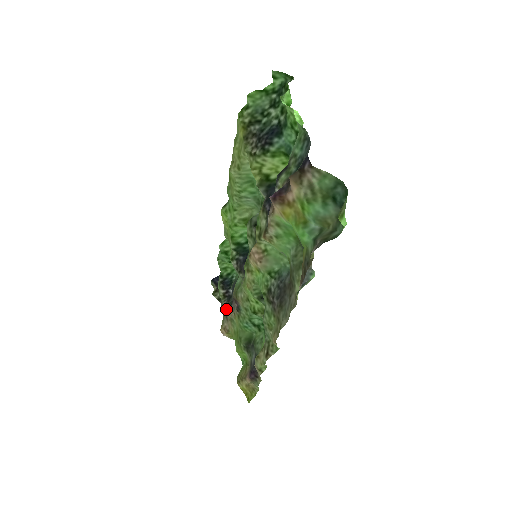
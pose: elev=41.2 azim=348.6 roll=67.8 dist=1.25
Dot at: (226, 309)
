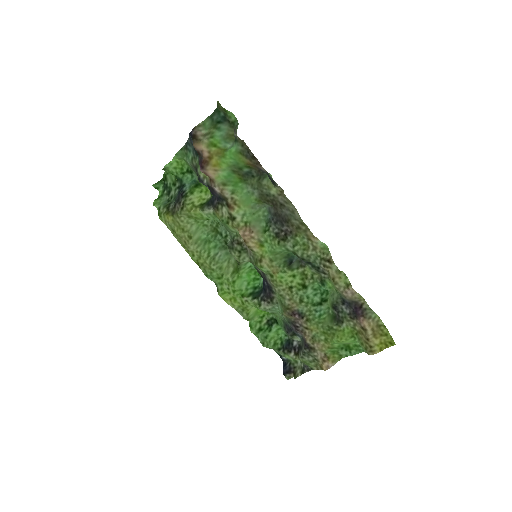
Dot at: (304, 346)
